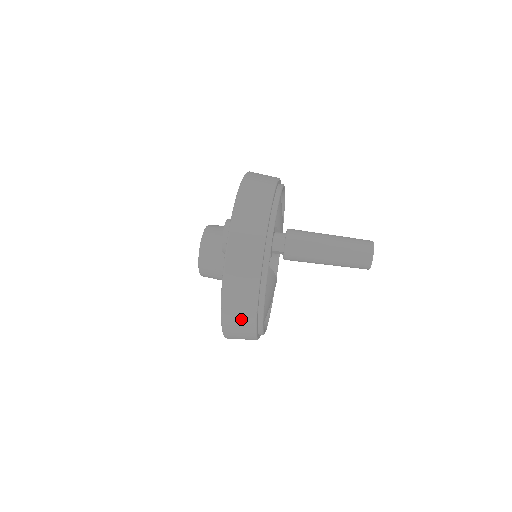
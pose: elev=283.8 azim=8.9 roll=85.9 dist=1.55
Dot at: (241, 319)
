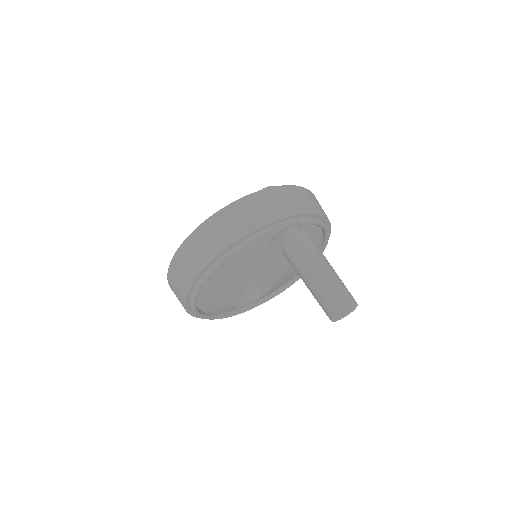
Dot at: (206, 245)
